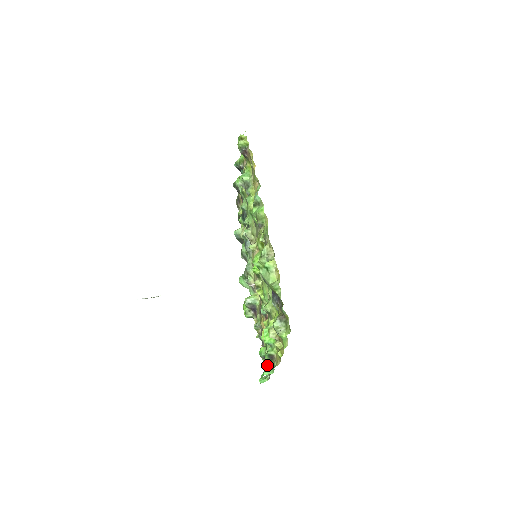
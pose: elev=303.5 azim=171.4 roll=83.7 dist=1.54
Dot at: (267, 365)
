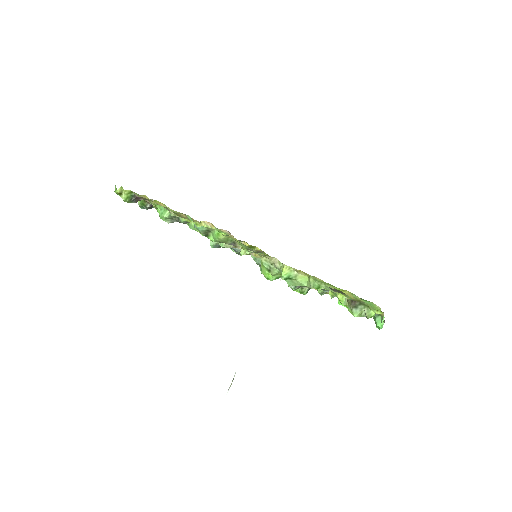
Dot at: occluded
